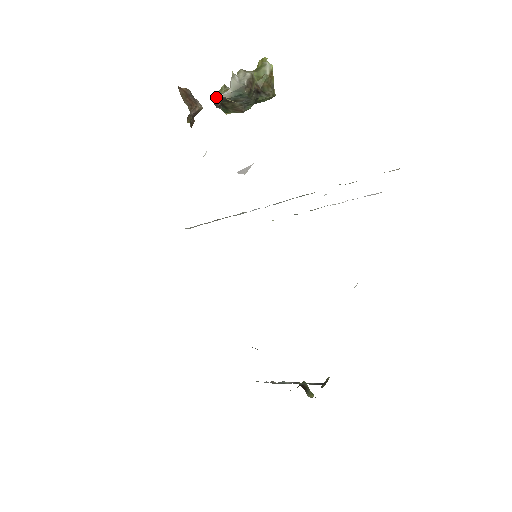
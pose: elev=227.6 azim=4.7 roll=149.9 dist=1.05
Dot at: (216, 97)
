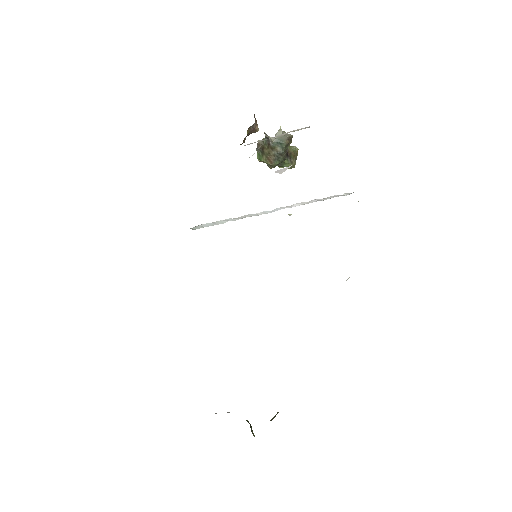
Dot at: (266, 134)
